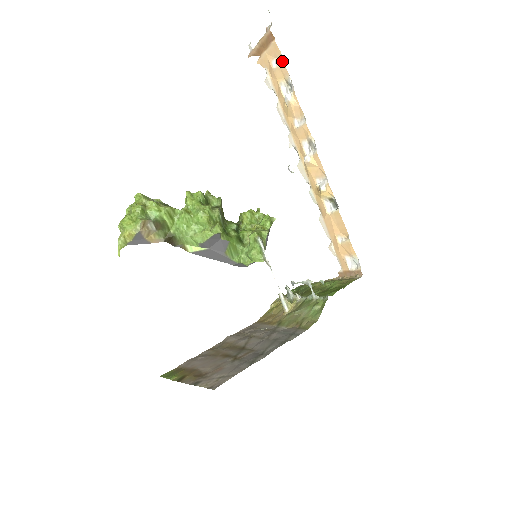
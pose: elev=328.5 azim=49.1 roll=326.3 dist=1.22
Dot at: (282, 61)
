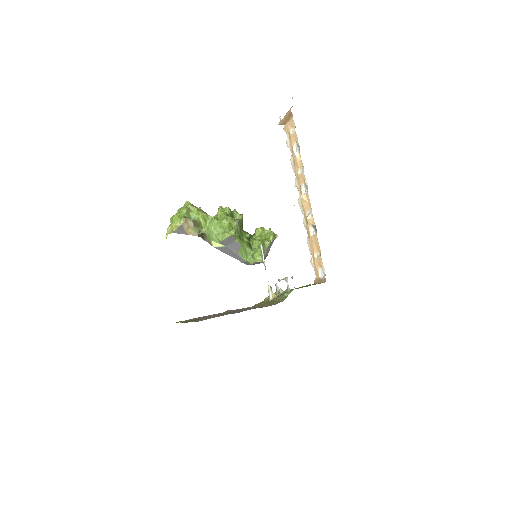
Dot at: occluded
